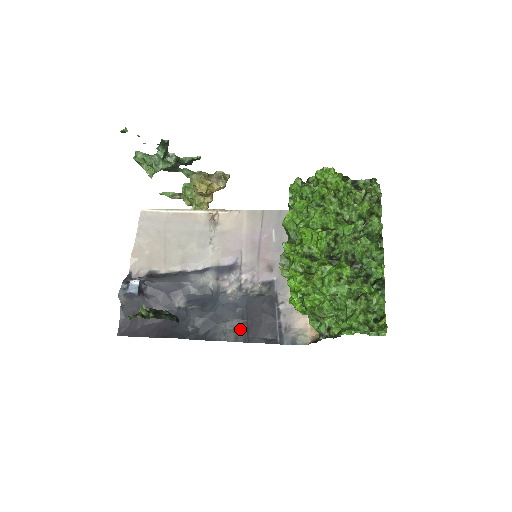
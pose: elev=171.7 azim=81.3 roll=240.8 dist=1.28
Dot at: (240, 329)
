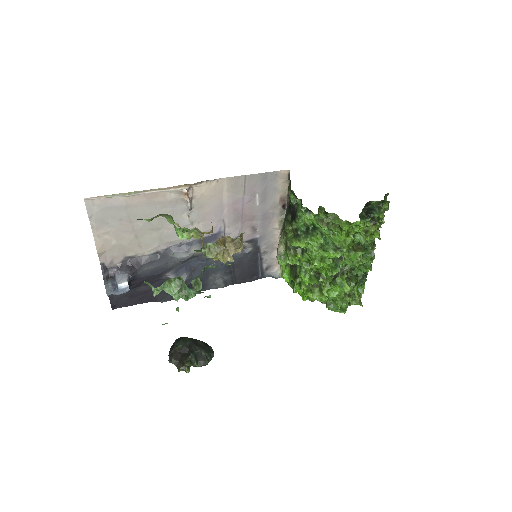
Dot at: (228, 278)
